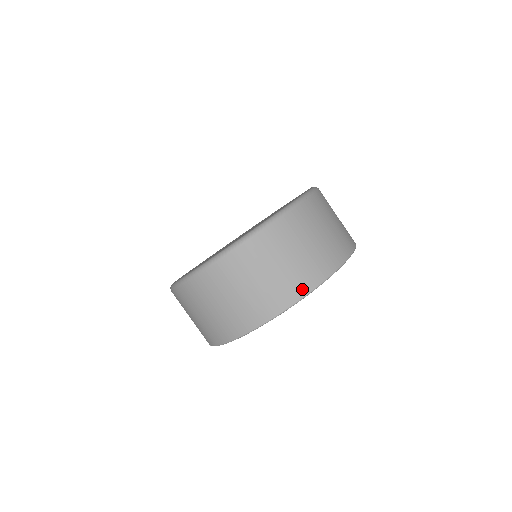
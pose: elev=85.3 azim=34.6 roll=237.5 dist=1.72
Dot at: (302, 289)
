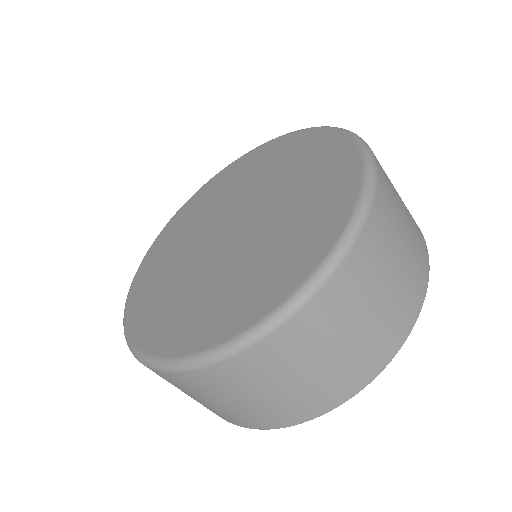
Dot at: (419, 295)
